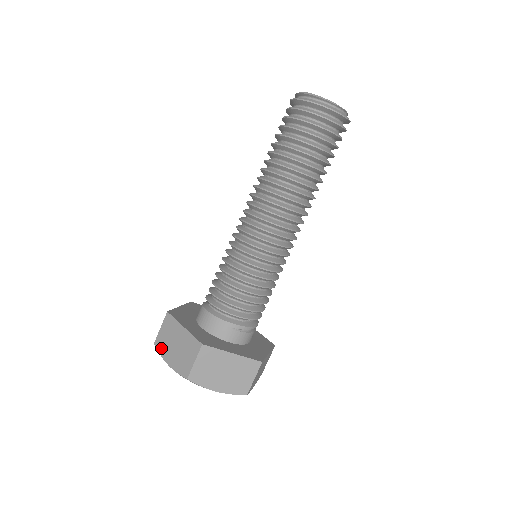
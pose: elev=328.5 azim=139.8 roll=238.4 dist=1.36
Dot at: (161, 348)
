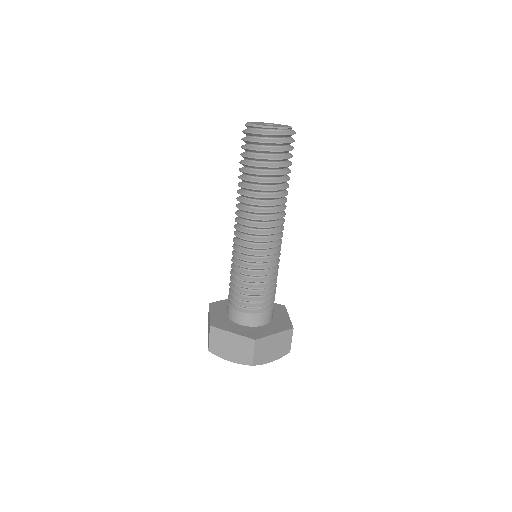
Dot at: (217, 352)
